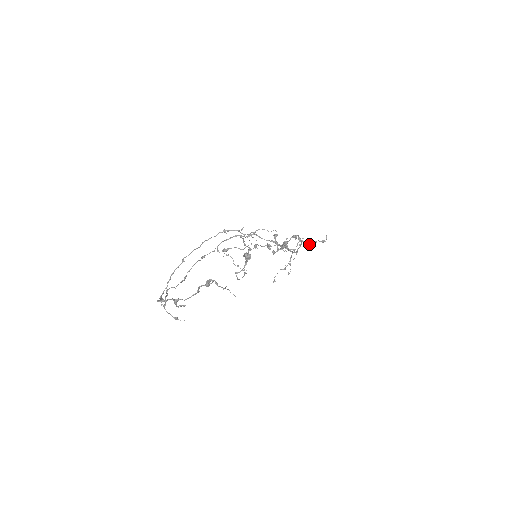
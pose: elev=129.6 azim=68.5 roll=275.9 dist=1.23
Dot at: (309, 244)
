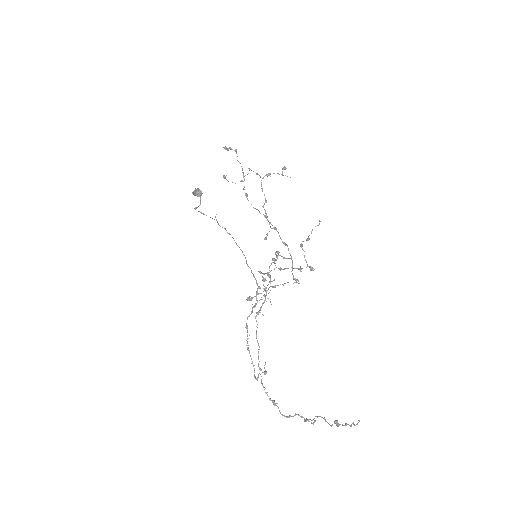
Dot at: occluded
